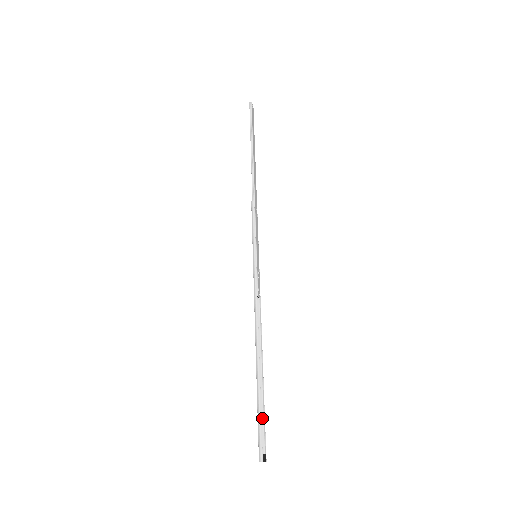
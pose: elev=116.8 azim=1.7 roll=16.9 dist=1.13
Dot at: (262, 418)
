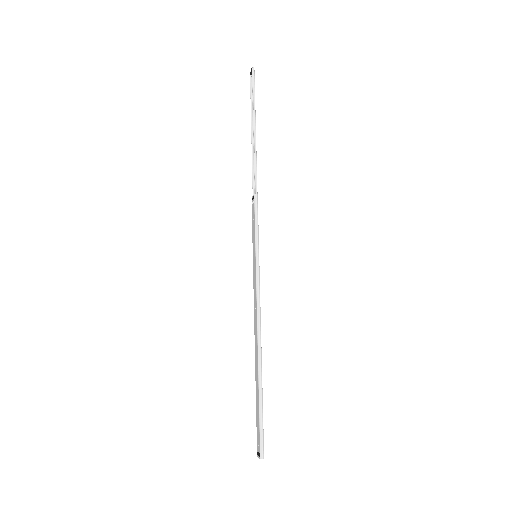
Dot at: (257, 417)
